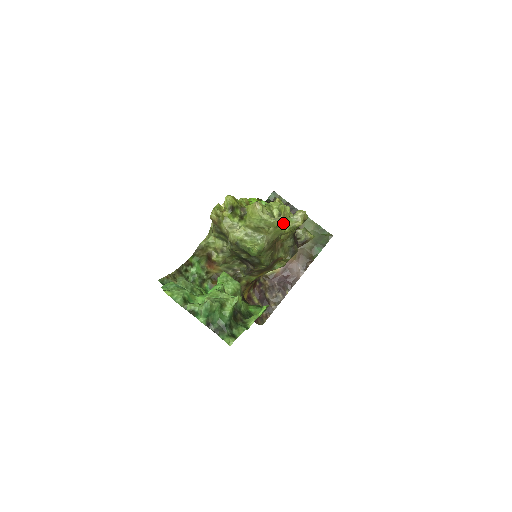
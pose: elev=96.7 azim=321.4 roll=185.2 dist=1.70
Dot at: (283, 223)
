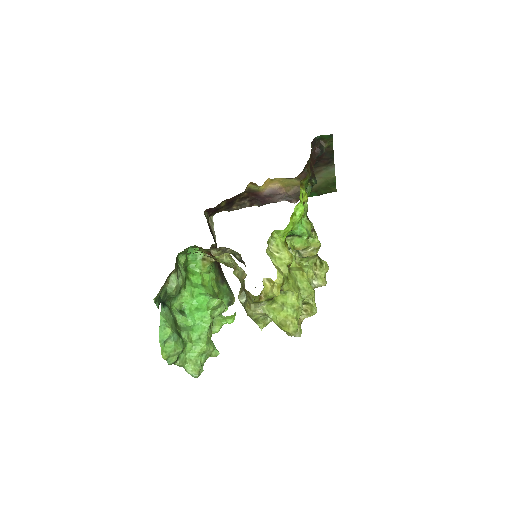
Dot at: (300, 322)
